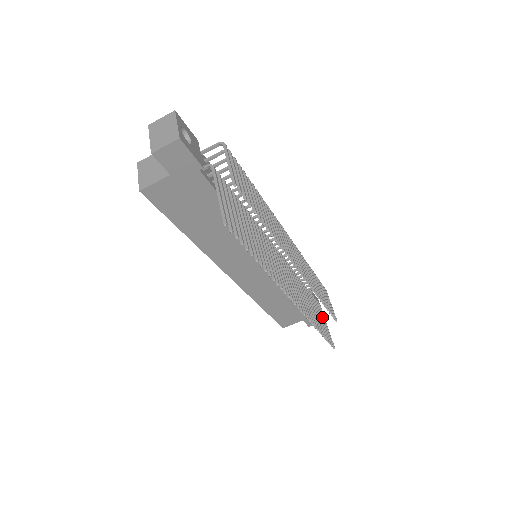
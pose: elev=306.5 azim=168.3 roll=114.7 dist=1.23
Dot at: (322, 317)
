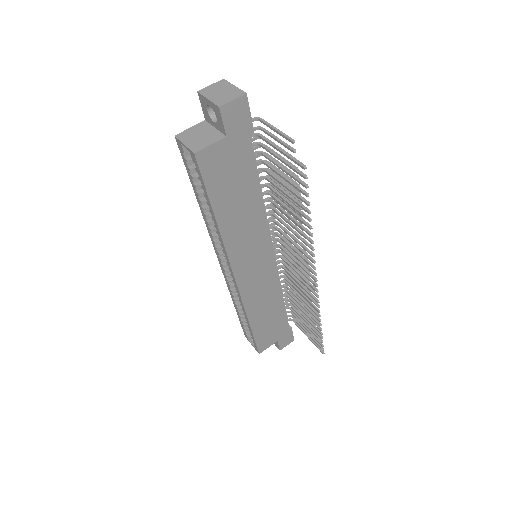
Dot at: (303, 327)
